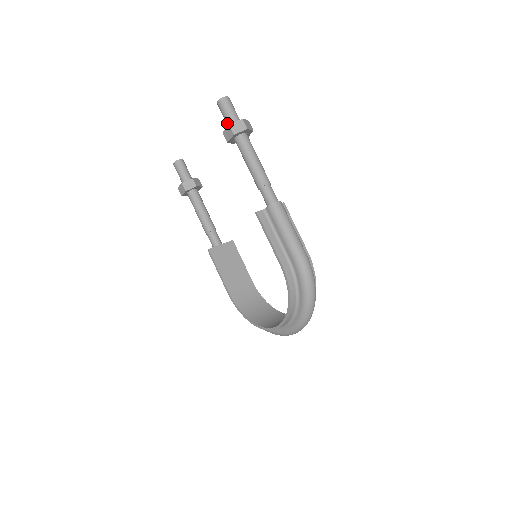
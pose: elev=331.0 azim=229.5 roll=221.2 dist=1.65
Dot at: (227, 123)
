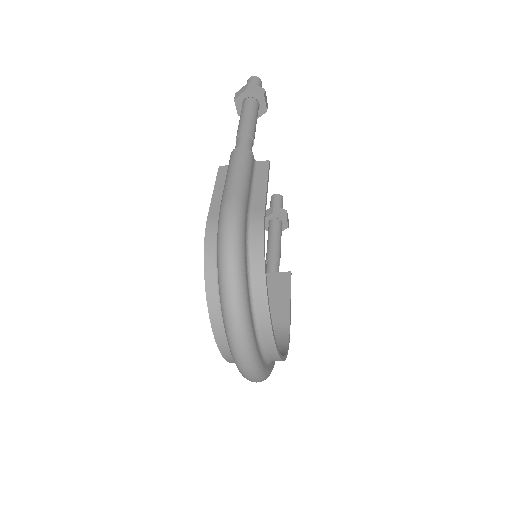
Dot at: occluded
